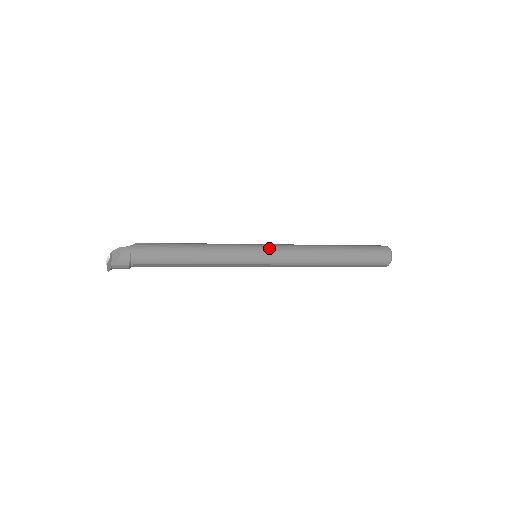
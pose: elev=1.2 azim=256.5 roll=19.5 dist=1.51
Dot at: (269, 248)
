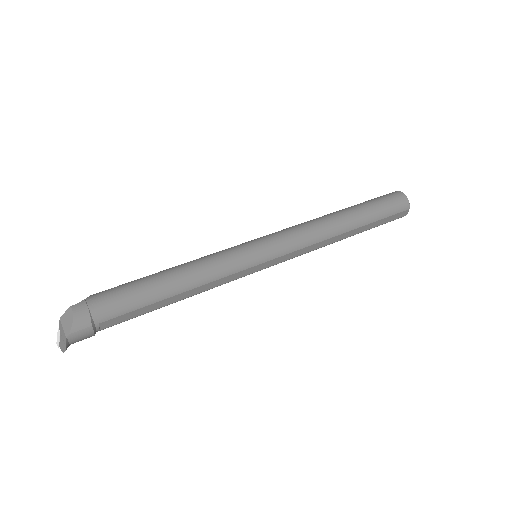
Dot at: (268, 238)
